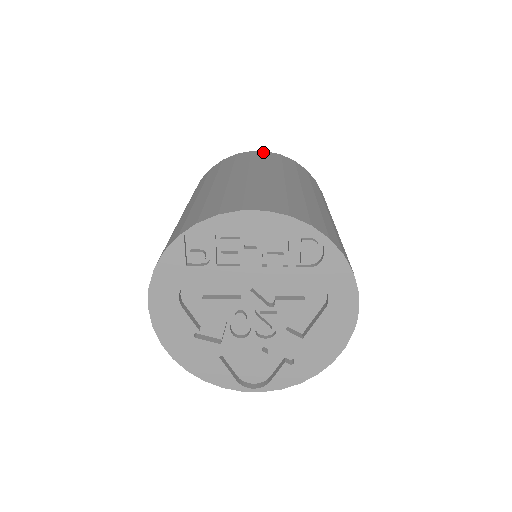
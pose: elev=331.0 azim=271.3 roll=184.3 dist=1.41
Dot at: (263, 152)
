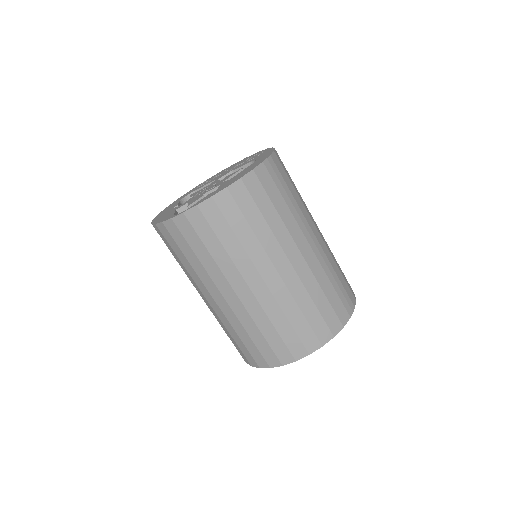
Dot at: occluded
